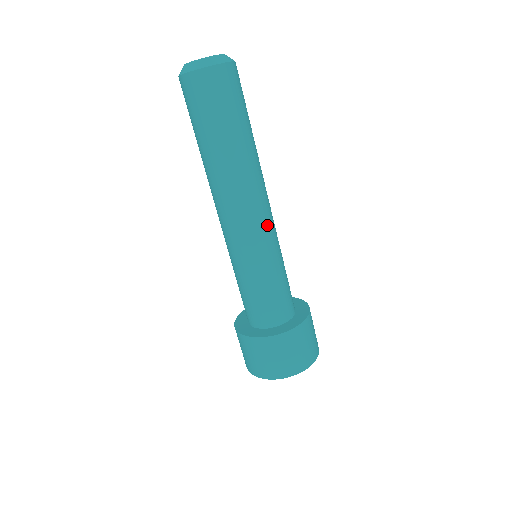
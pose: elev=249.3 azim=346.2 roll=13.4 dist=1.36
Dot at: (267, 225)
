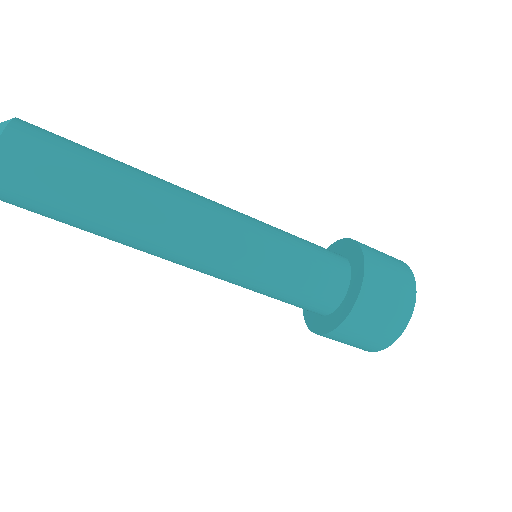
Dot at: (228, 232)
